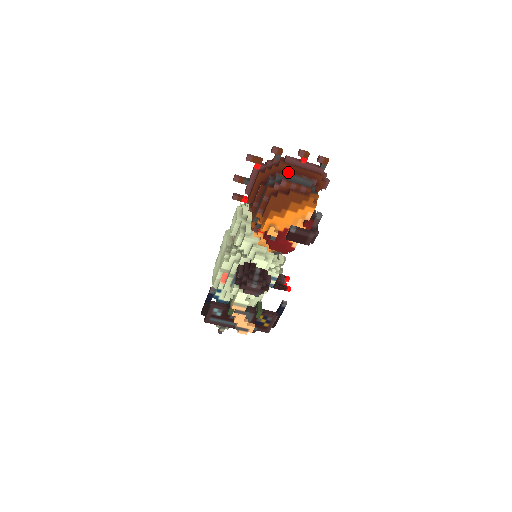
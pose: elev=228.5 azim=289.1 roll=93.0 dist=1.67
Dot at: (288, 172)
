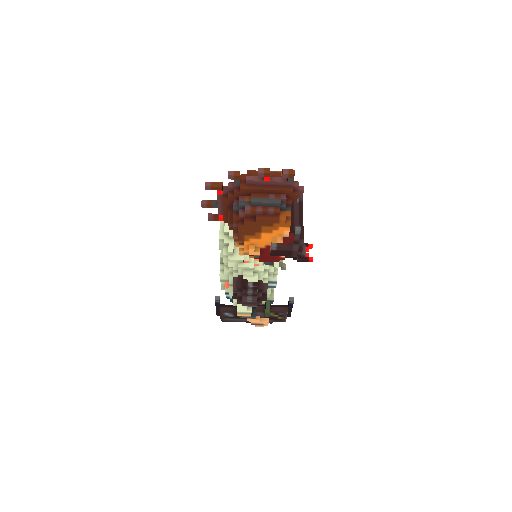
Dot at: (251, 196)
